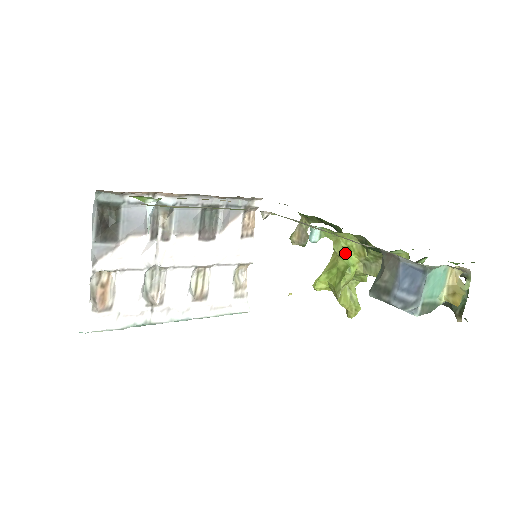
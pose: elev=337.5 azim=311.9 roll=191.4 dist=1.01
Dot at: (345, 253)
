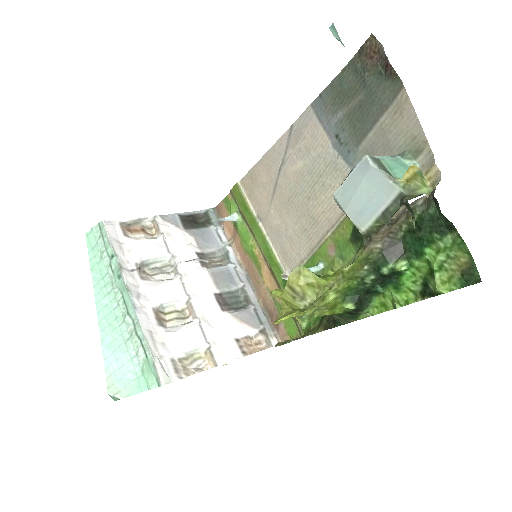
Dot at: (328, 275)
